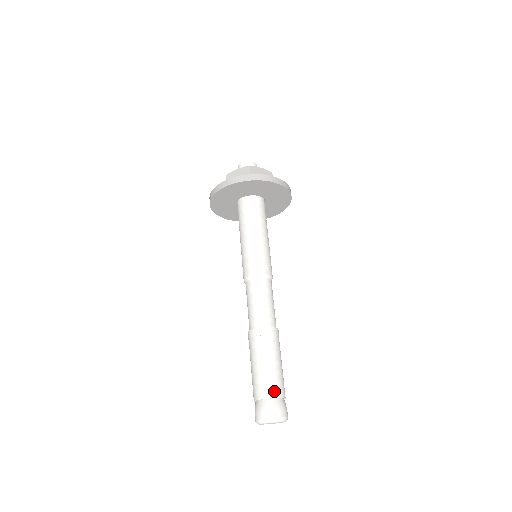
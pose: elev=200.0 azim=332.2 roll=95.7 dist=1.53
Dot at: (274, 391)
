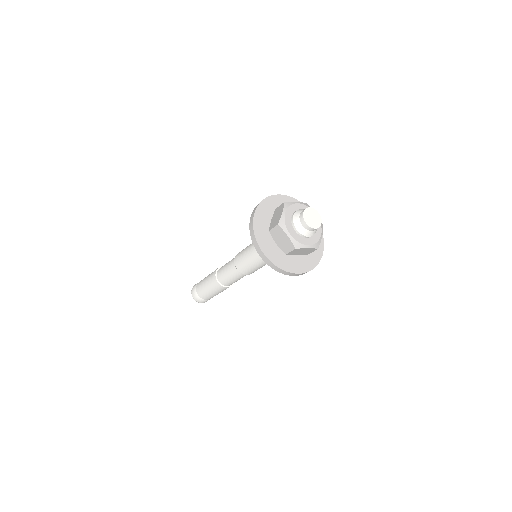
Dot at: (206, 299)
